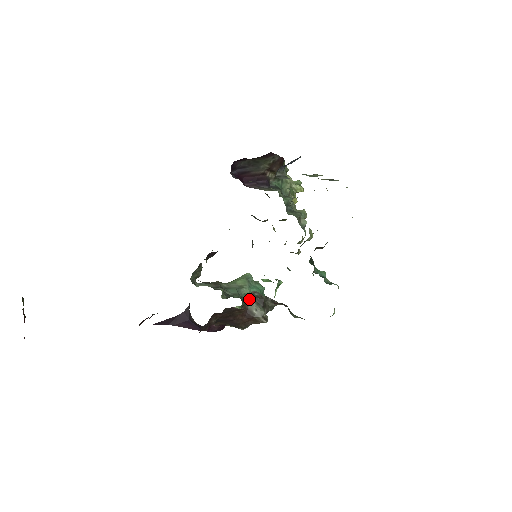
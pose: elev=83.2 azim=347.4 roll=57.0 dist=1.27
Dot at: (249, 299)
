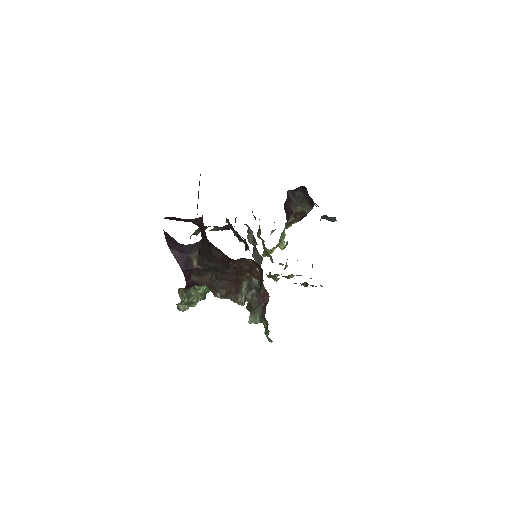
Dot at: occluded
